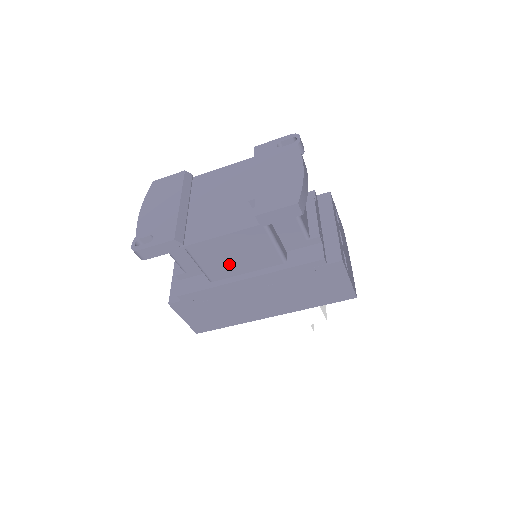
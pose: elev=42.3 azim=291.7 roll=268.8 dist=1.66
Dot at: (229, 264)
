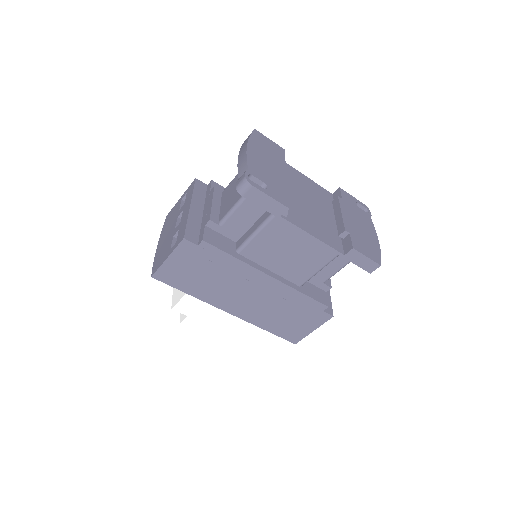
Dot at: (273, 255)
